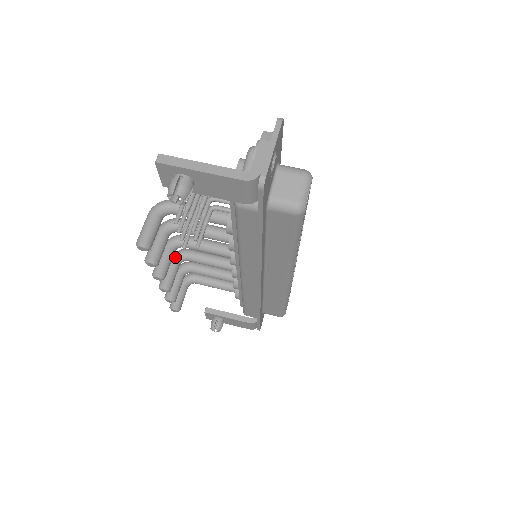
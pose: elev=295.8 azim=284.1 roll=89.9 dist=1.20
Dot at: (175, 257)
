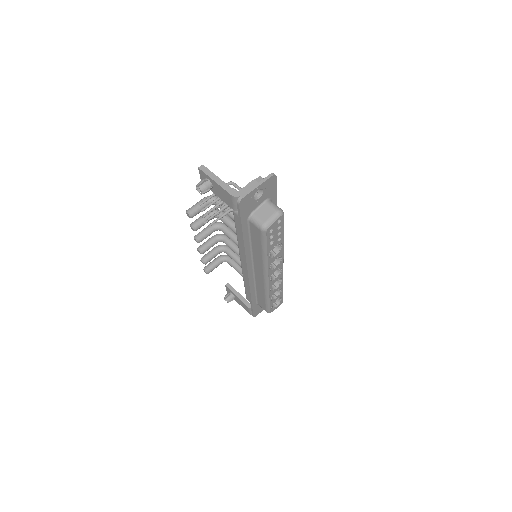
Dot at: (217, 236)
